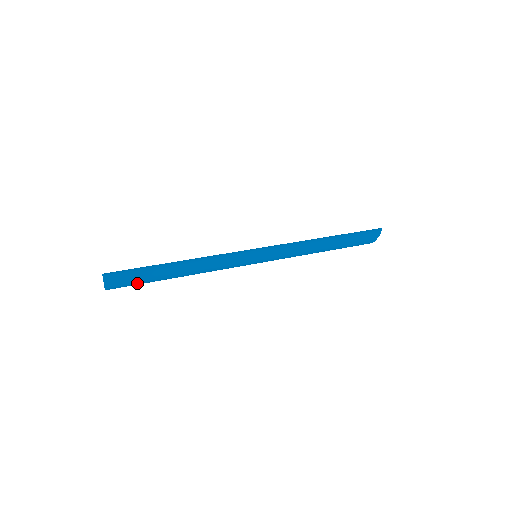
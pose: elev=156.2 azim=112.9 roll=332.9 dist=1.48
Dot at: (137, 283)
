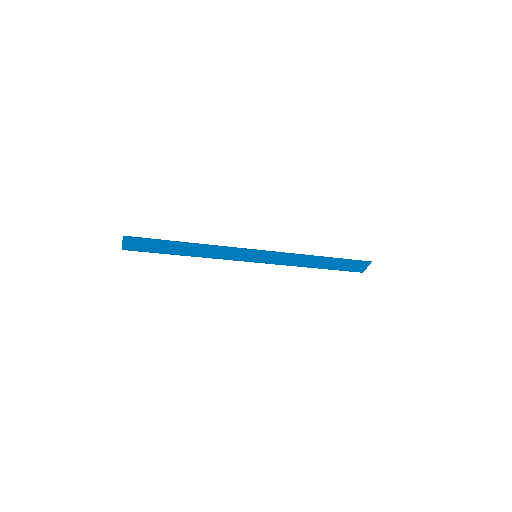
Dot at: (150, 247)
